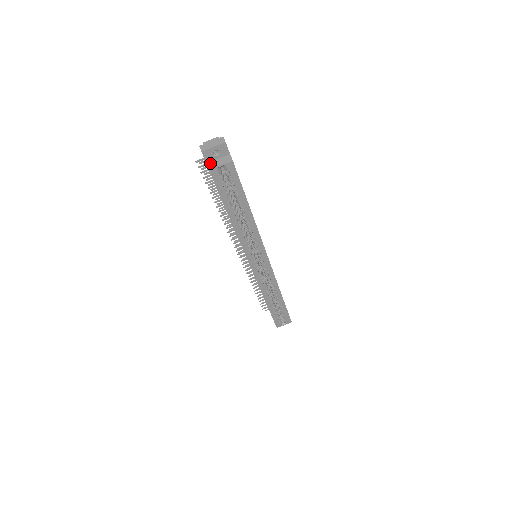
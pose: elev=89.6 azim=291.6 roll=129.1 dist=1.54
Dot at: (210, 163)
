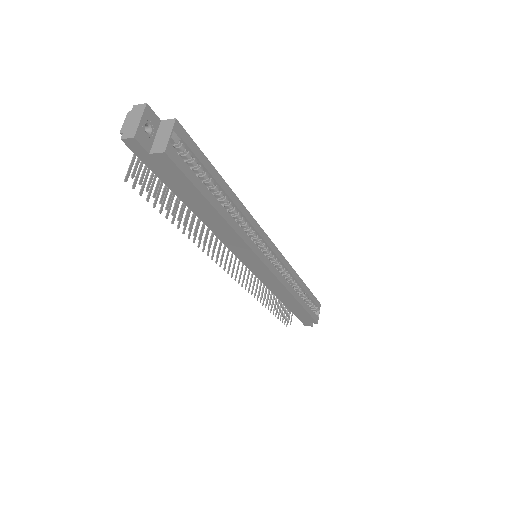
Dot at: (153, 148)
